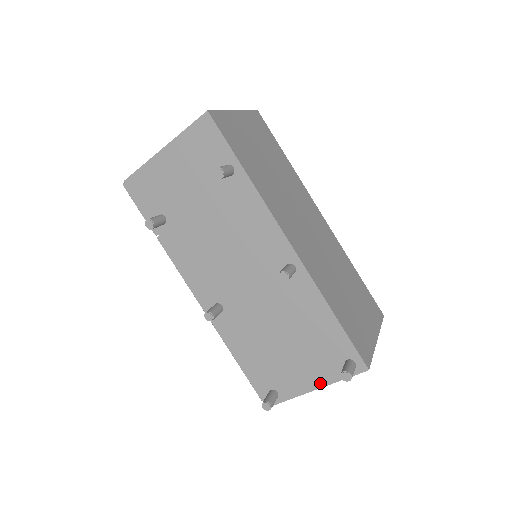
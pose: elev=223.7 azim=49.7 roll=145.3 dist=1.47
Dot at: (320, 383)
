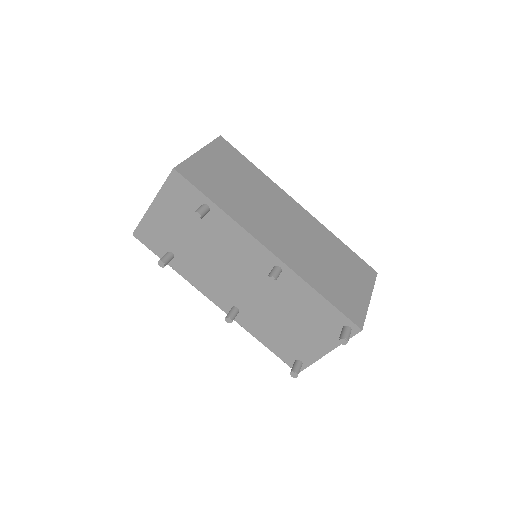
Dot at: (330, 348)
